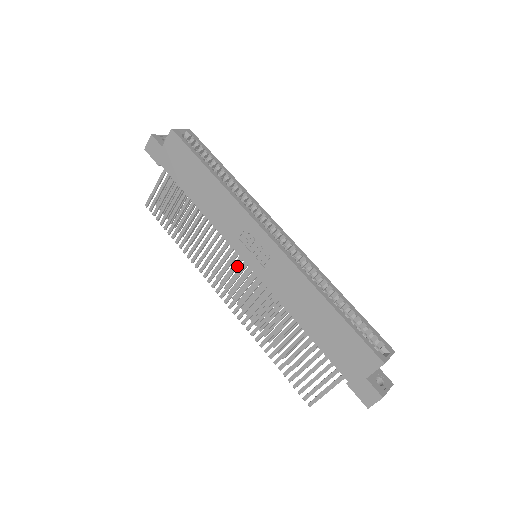
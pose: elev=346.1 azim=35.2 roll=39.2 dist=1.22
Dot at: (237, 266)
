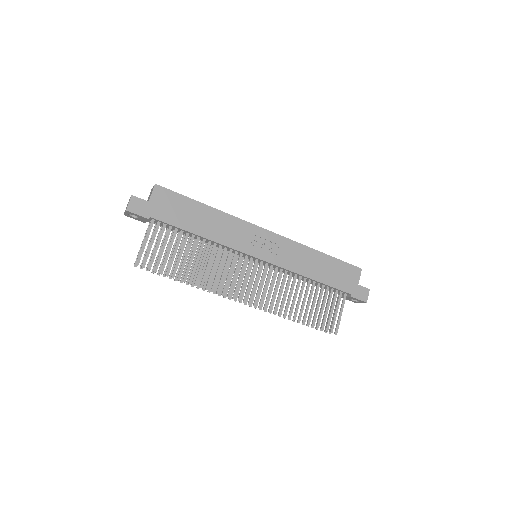
Dot at: occluded
